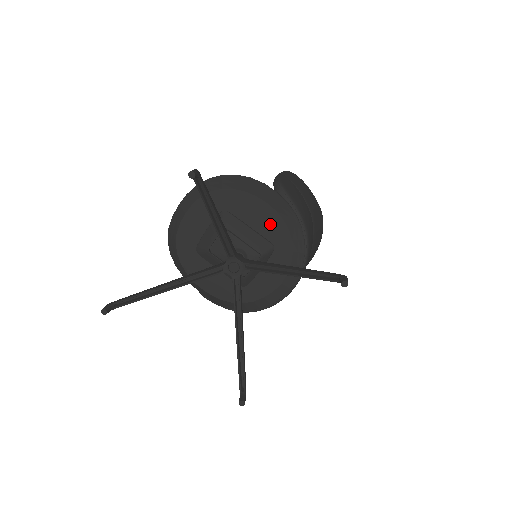
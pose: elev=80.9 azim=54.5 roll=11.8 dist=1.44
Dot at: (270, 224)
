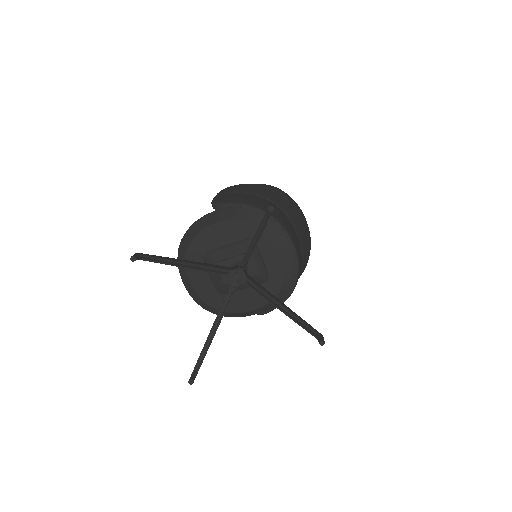
Dot at: (233, 230)
